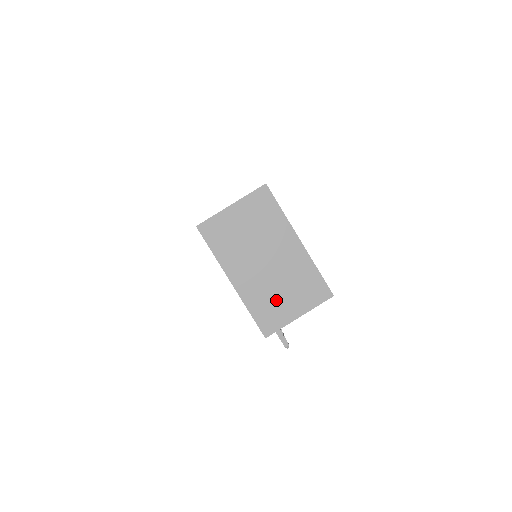
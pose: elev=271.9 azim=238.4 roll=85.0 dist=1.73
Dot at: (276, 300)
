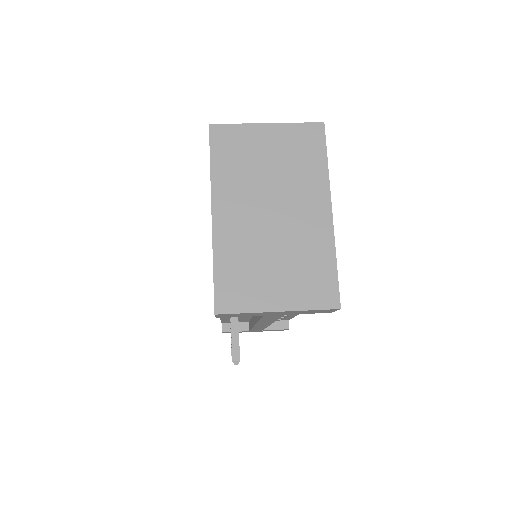
Dot at: (258, 270)
